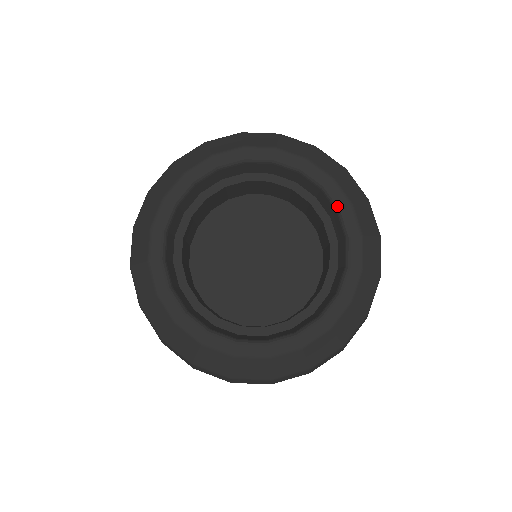
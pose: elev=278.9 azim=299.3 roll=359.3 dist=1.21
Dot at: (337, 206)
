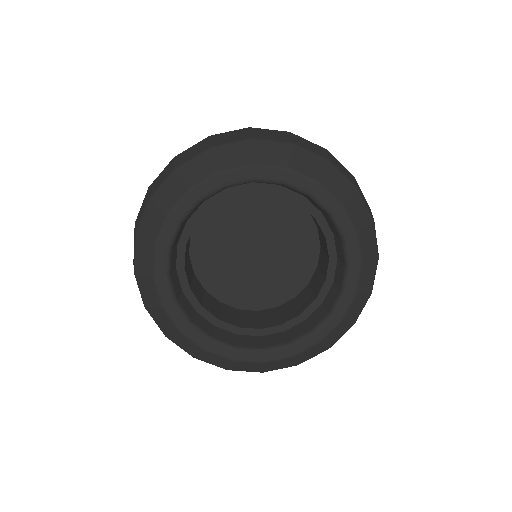
Dot at: (306, 193)
